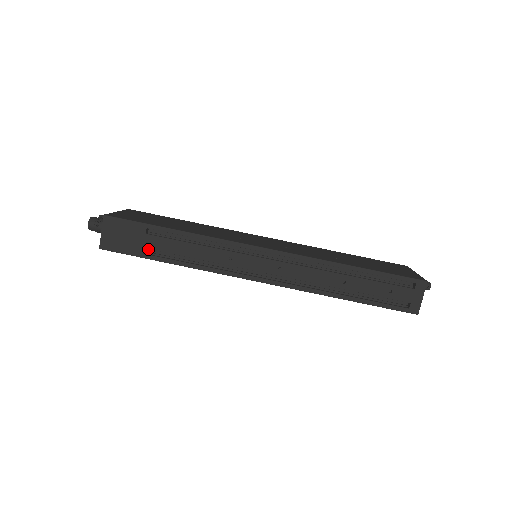
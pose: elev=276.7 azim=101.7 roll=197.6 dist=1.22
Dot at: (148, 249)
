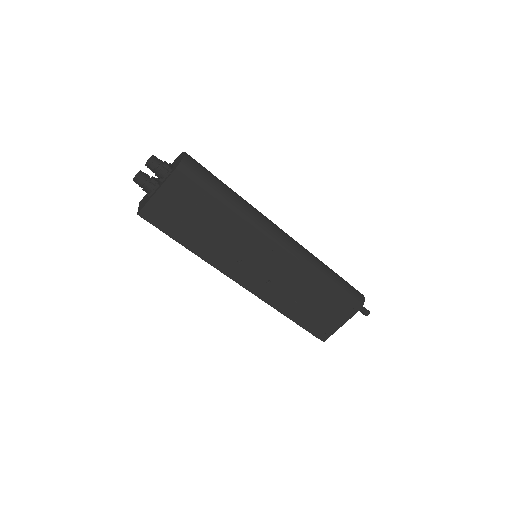
Dot at: occluded
